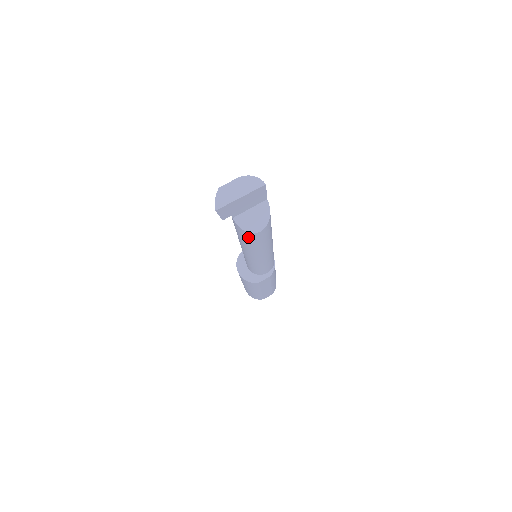
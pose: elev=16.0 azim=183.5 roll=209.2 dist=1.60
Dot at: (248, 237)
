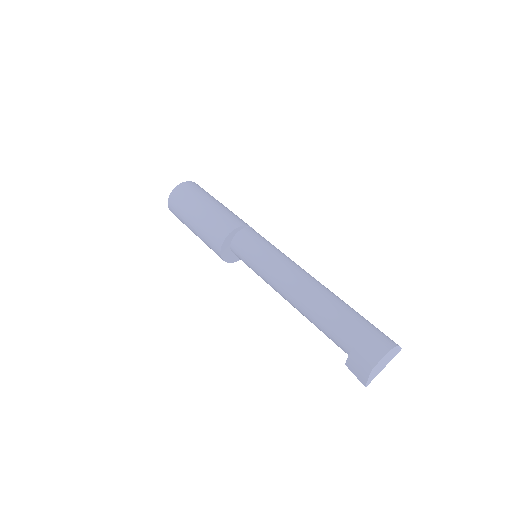
Dot at: occluded
